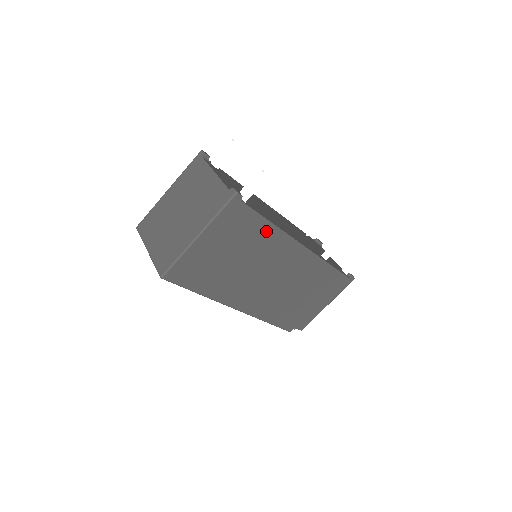
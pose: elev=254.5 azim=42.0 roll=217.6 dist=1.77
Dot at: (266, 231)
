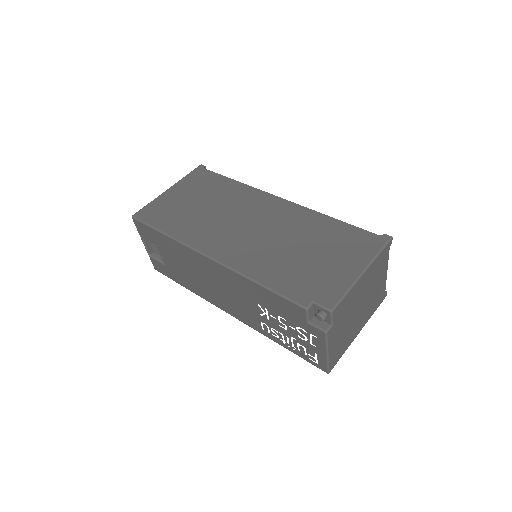
Dot at: (231, 186)
